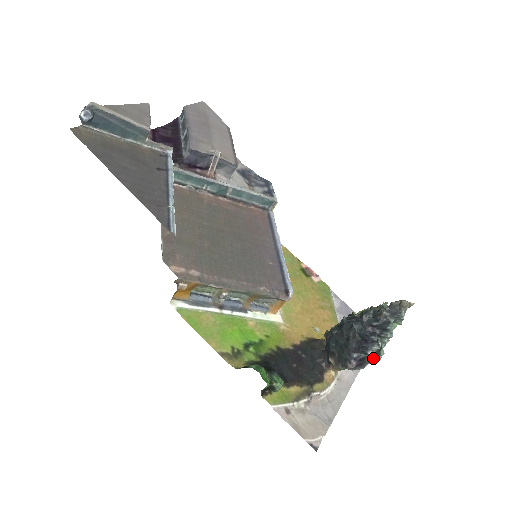
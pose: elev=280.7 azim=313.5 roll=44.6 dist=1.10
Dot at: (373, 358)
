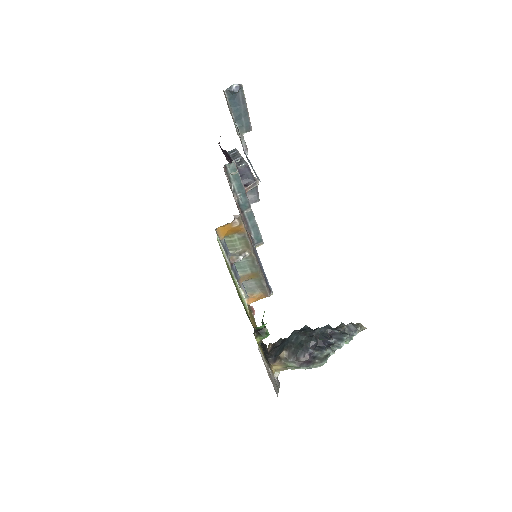
Dot at: (320, 360)
